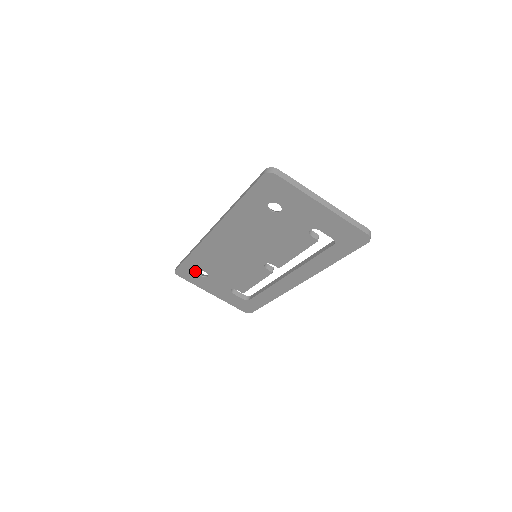
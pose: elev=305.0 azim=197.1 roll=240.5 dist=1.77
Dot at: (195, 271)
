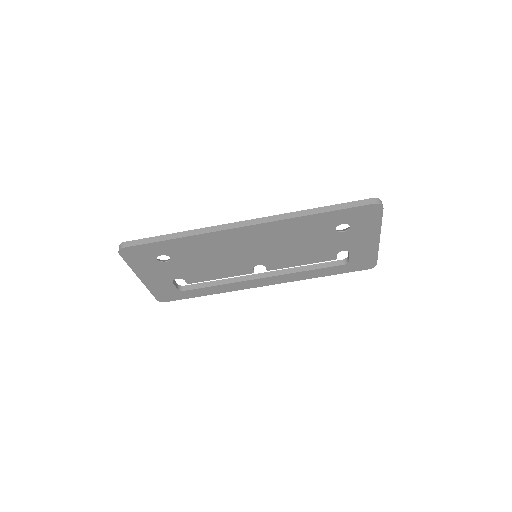
Dot at: (156, 254)
